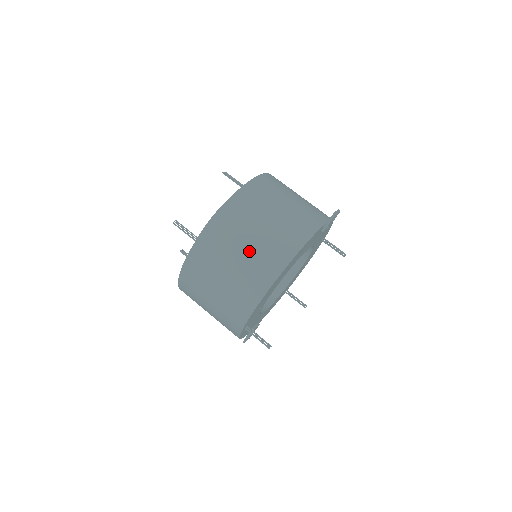
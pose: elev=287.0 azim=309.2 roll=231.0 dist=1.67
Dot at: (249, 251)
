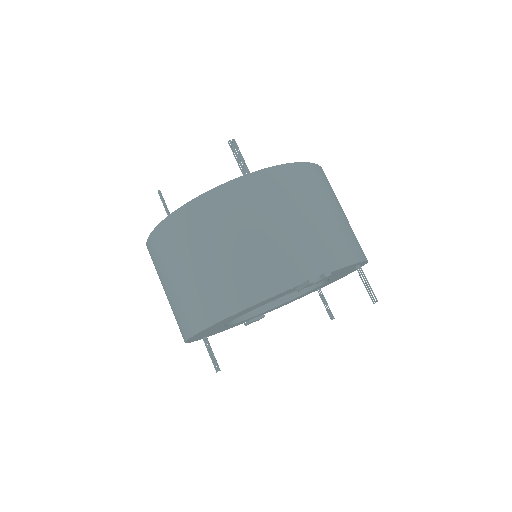
Dot at: (181, 285)
